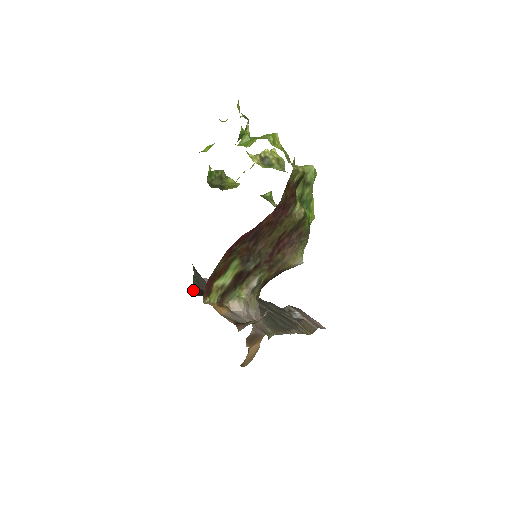
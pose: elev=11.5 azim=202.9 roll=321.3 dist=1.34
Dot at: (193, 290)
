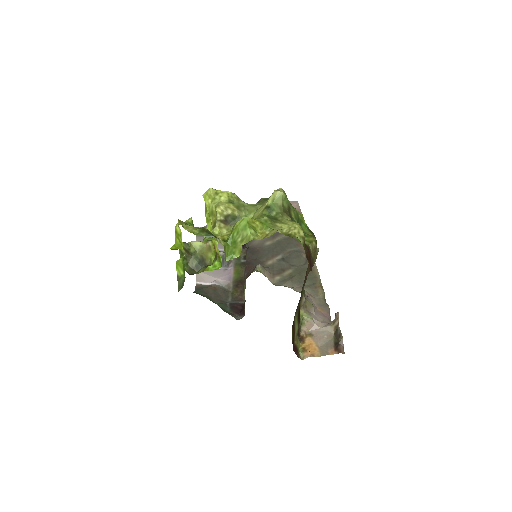
Dot at: occluded
